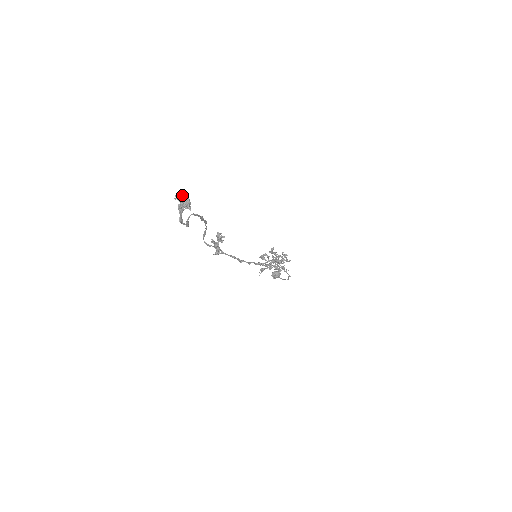
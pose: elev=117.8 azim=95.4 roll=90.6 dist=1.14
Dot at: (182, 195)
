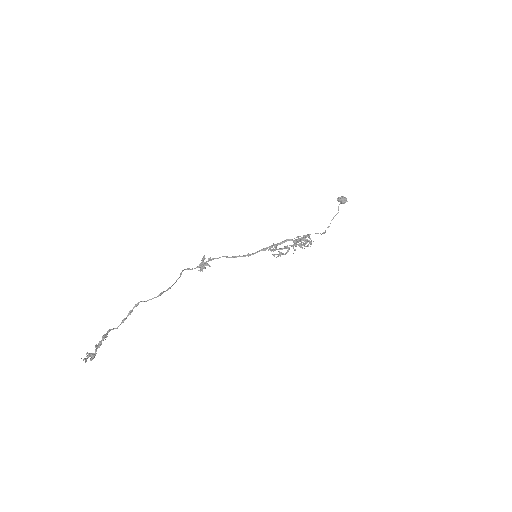
Dot at: (85, 361)
